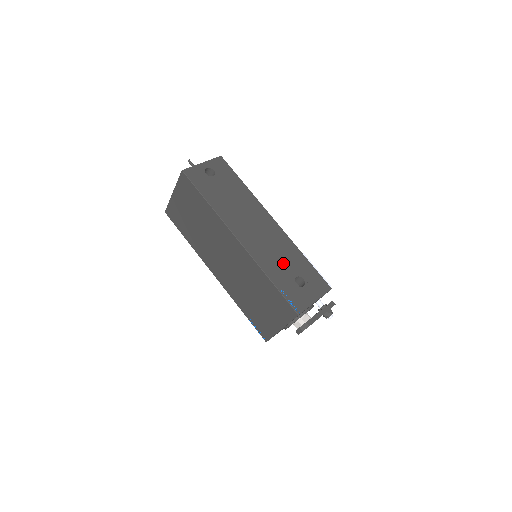
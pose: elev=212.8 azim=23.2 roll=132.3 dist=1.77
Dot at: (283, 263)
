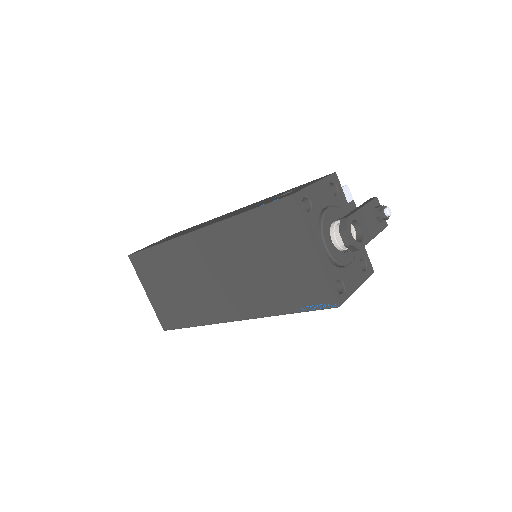
Dot at: occluded
